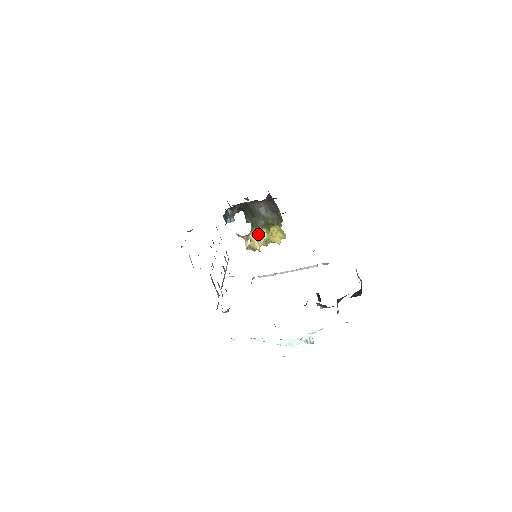
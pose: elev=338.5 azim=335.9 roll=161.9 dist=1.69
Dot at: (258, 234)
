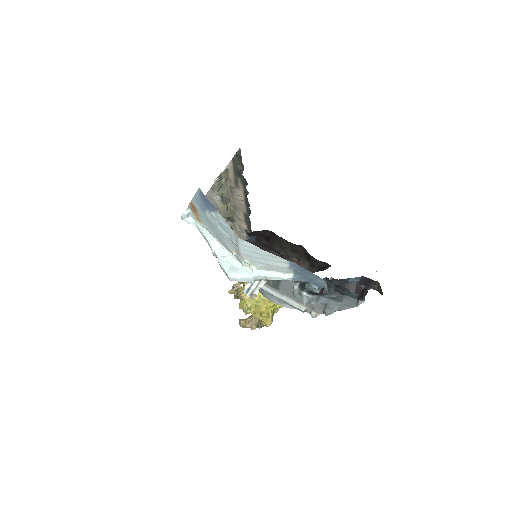
Dot at: occluded
